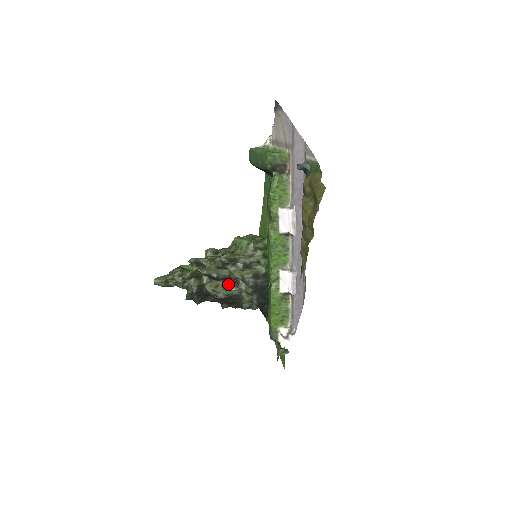
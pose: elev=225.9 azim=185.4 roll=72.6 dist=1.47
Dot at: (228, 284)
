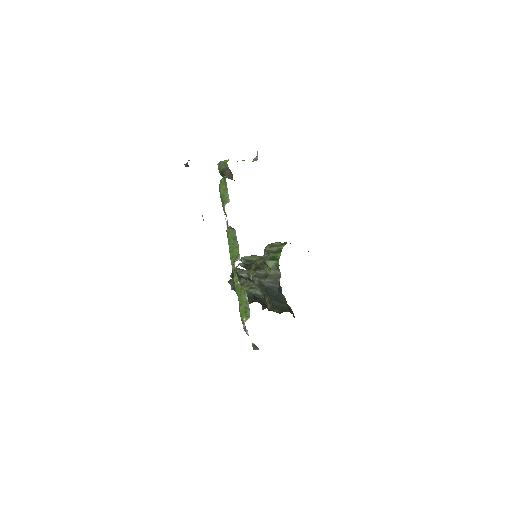
Dot at: (256, 285)
